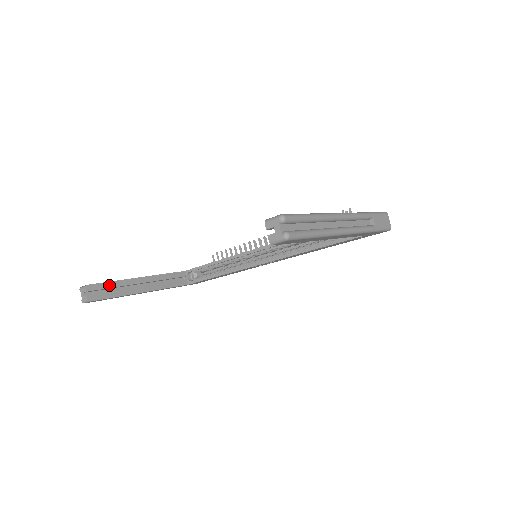
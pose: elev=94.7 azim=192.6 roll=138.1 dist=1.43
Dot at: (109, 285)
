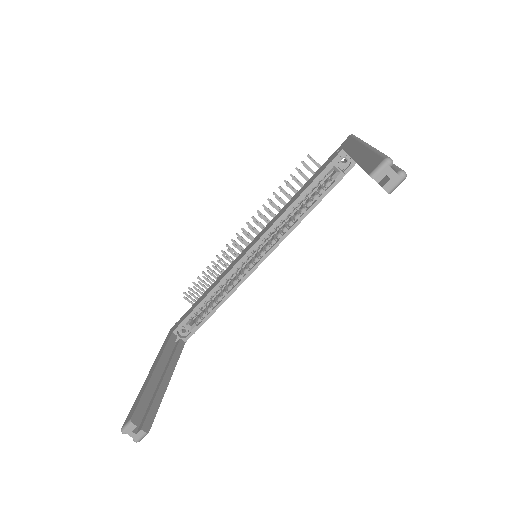
Dot at: (144, 401)
